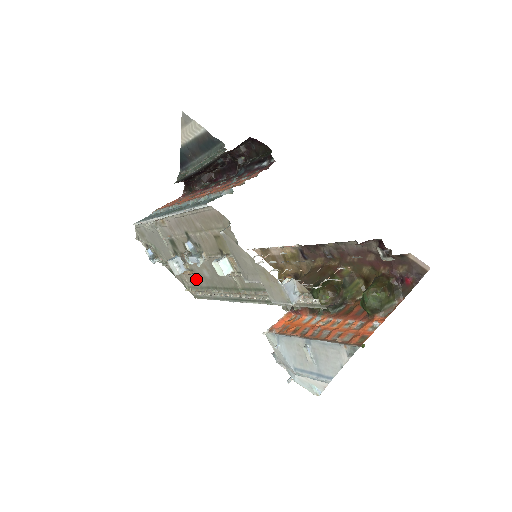
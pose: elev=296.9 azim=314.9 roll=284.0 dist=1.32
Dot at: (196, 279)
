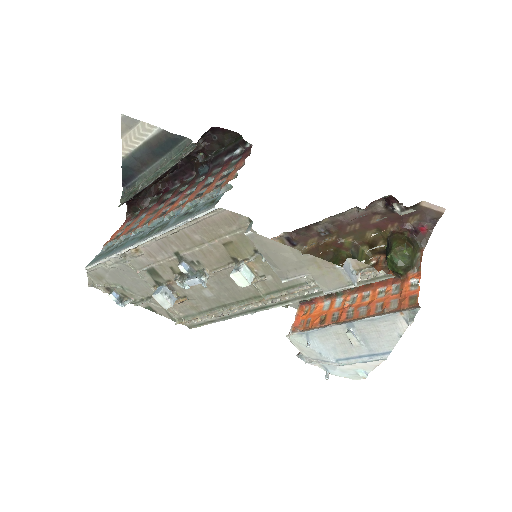
Dot at: (191, 305)
